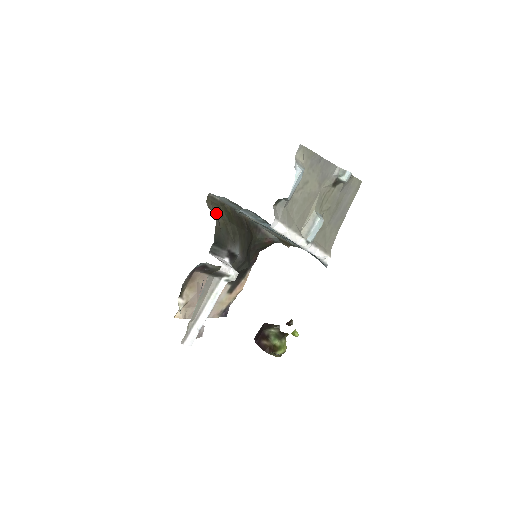
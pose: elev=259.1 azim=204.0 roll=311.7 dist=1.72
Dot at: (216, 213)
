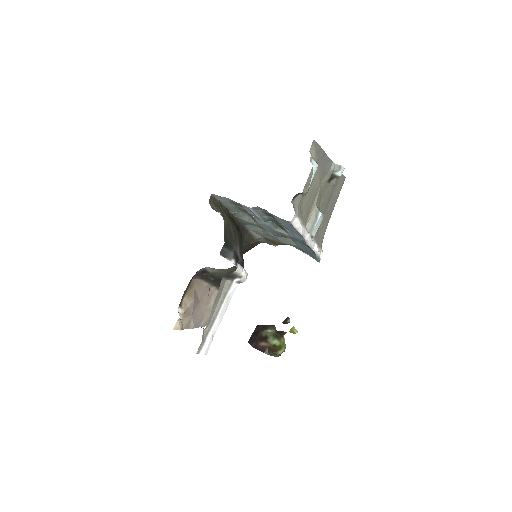
Dot at: (220, 214)
